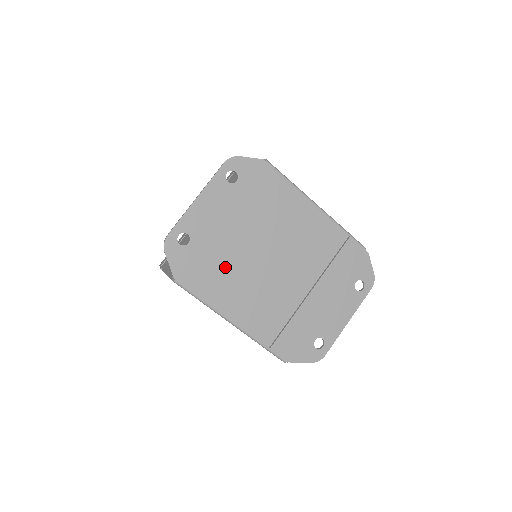
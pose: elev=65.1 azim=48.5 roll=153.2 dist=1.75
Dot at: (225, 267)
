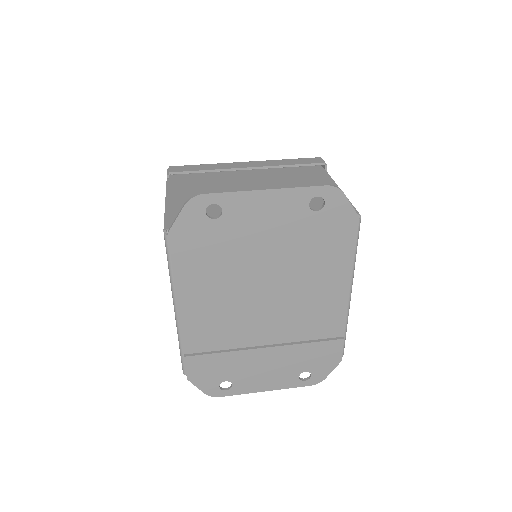
Dot at: (222, 266)
